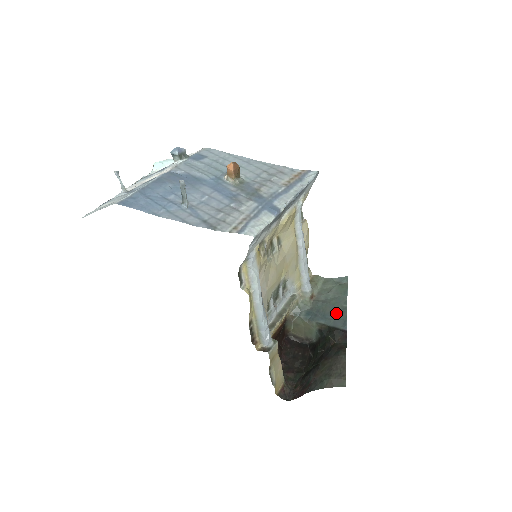
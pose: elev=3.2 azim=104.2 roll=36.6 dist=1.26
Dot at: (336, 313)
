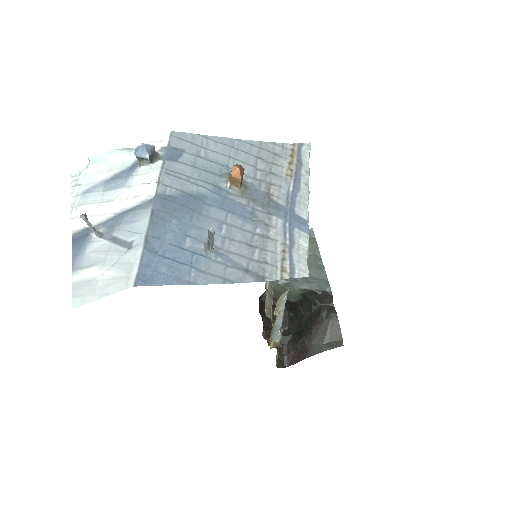
Dot at: (315, 274)
